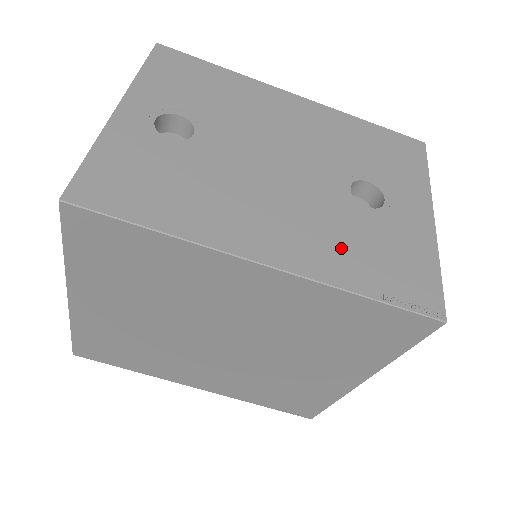
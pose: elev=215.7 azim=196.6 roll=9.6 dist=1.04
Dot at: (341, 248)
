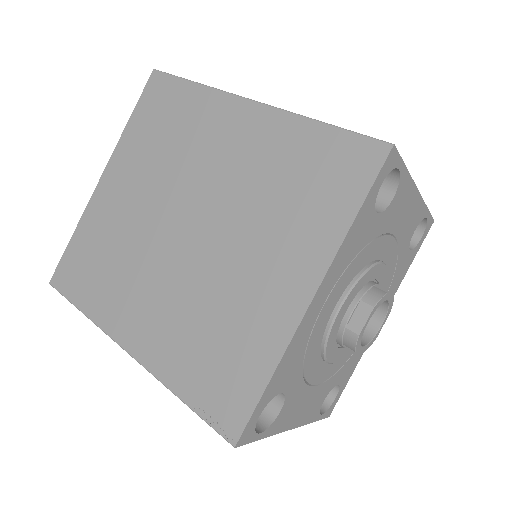
Dot at: occluded
